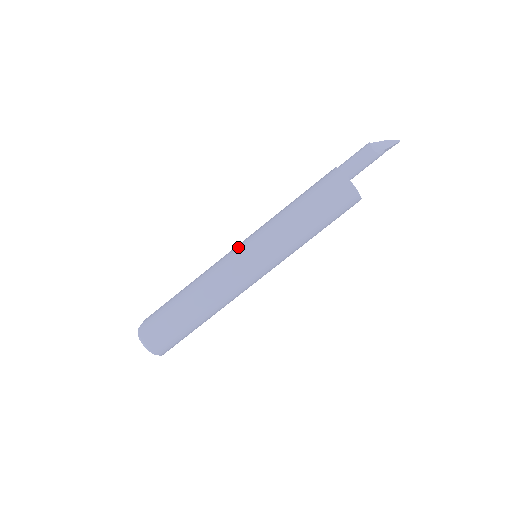
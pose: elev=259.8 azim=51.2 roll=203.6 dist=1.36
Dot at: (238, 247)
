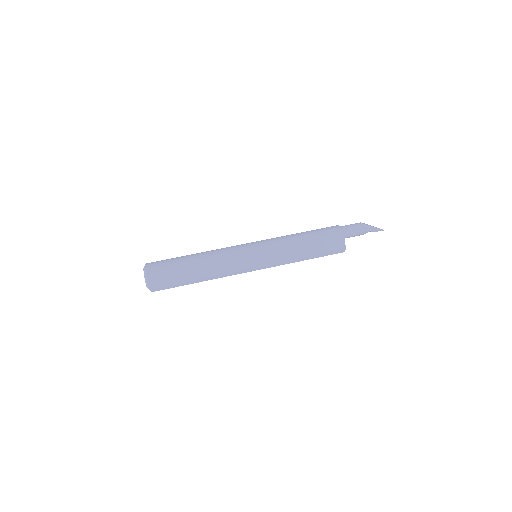
Dot at: occluded
